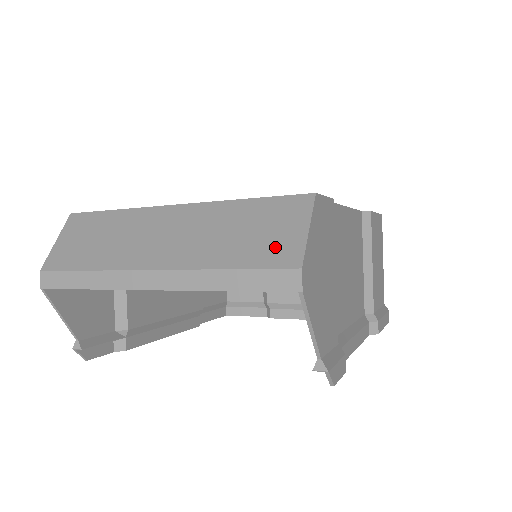
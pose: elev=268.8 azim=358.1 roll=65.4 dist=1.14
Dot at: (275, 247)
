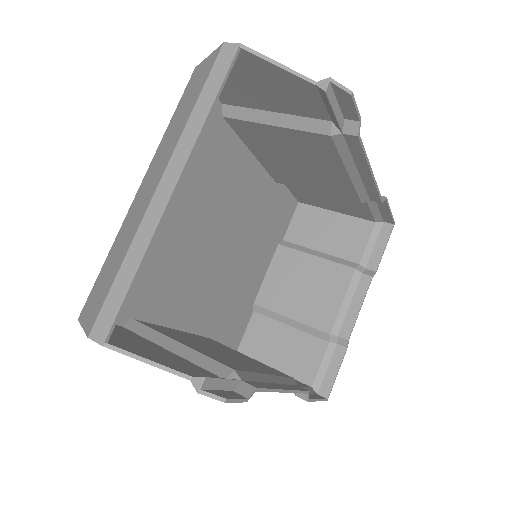
Dot at: (204, 74)
